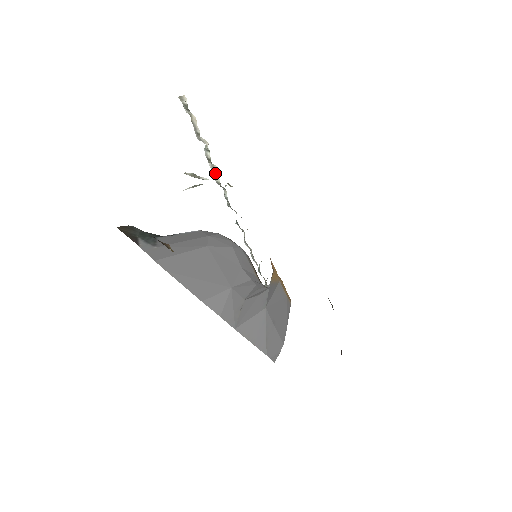
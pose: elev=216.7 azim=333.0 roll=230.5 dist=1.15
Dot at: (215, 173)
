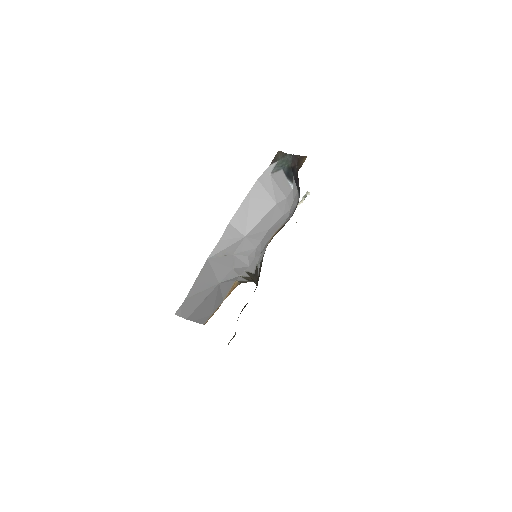
Dot at: occluded
